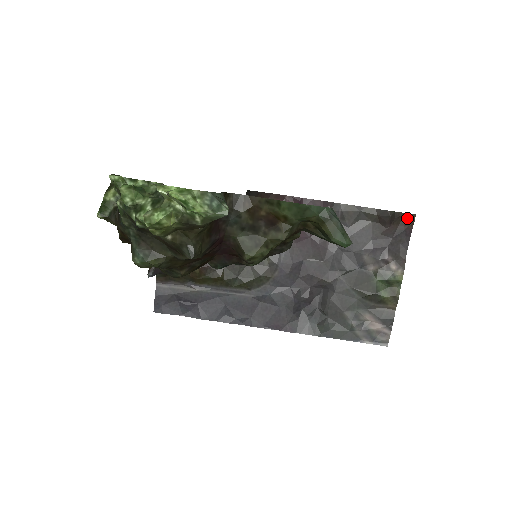
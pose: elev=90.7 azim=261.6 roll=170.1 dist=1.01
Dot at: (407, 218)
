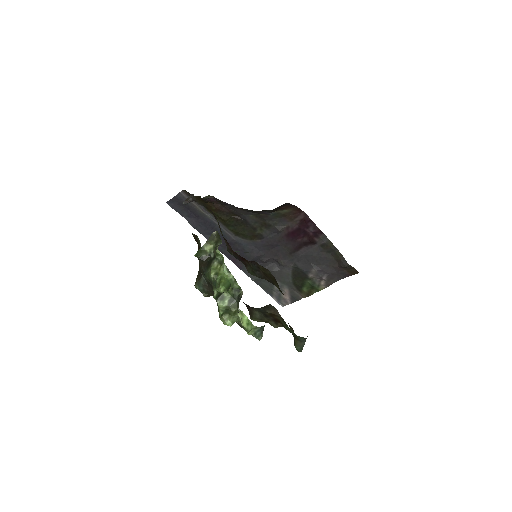
Dot at: (353, 271)
